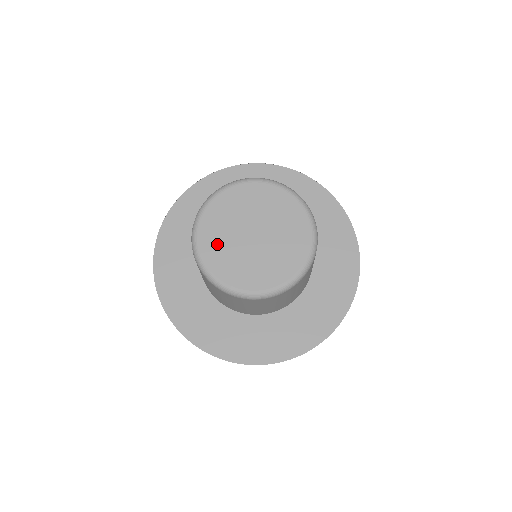
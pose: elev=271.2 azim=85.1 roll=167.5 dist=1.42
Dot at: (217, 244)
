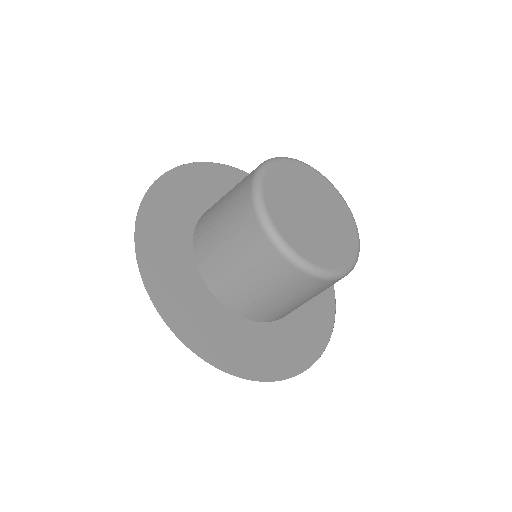
Dot at: (281, 190)
